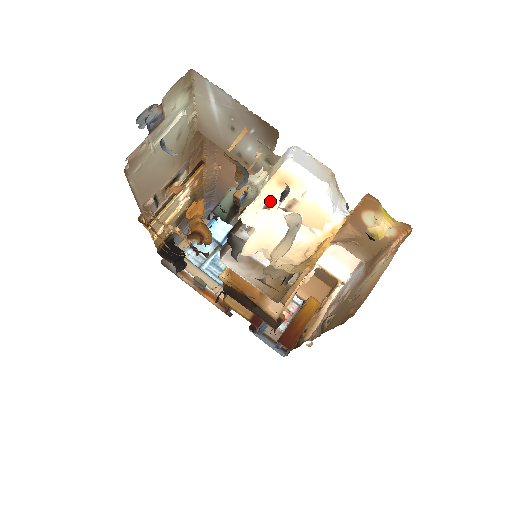
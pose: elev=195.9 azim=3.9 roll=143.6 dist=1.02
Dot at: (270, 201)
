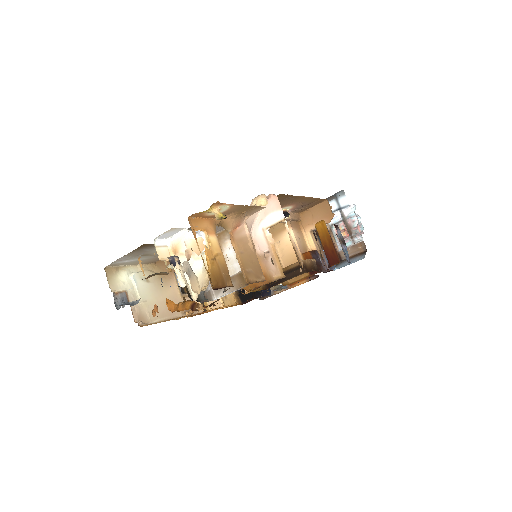
Dot at: occluded
